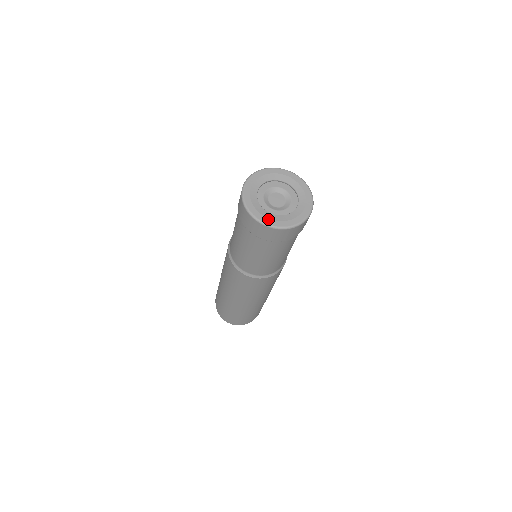
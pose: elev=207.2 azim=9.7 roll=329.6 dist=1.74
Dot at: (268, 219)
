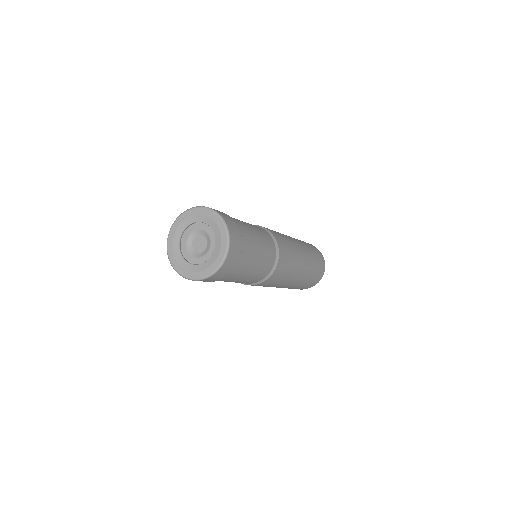
Dot at: (172, 252)
